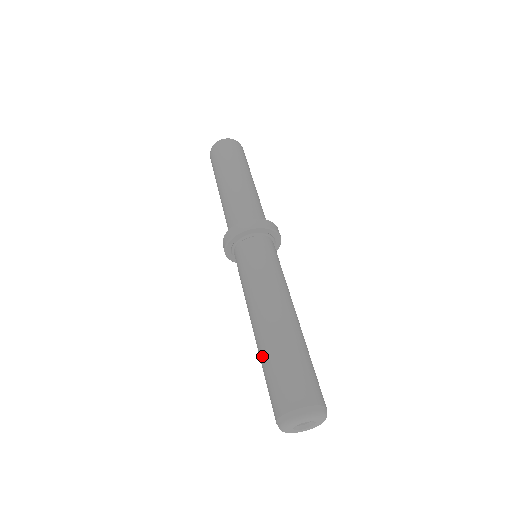
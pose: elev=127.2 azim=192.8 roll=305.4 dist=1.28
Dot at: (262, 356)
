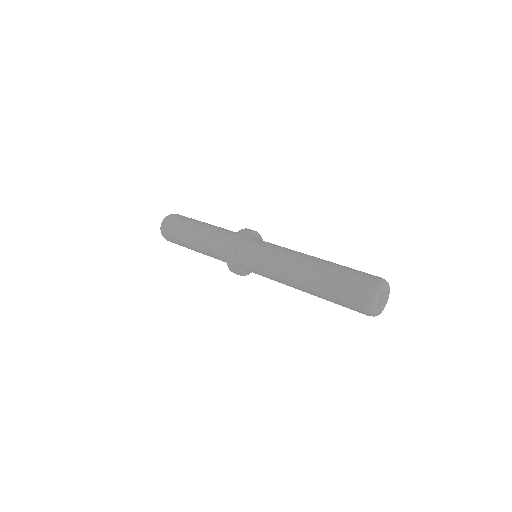
Dot at: (321, 295)
